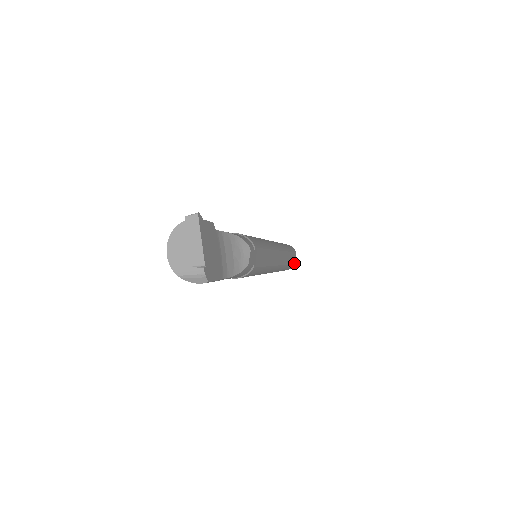
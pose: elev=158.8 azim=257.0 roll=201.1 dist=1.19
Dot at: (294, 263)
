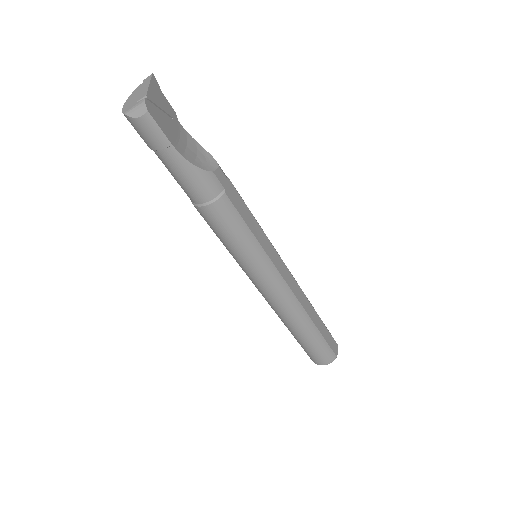
Dot at: (333, 351)
